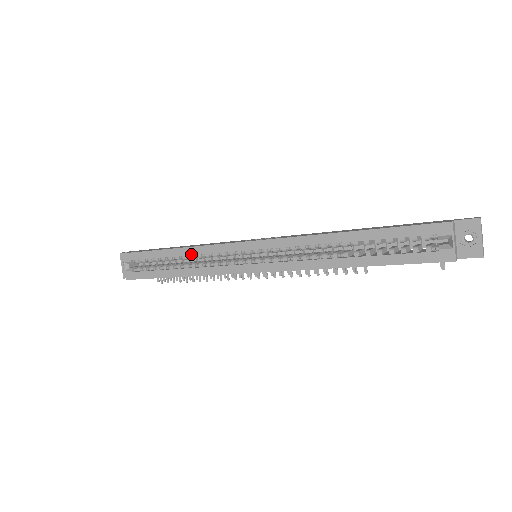
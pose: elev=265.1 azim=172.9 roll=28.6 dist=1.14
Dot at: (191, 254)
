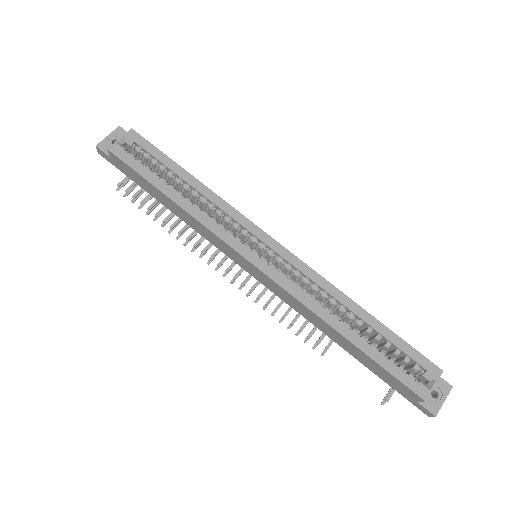
Dot at: (207, 196)
